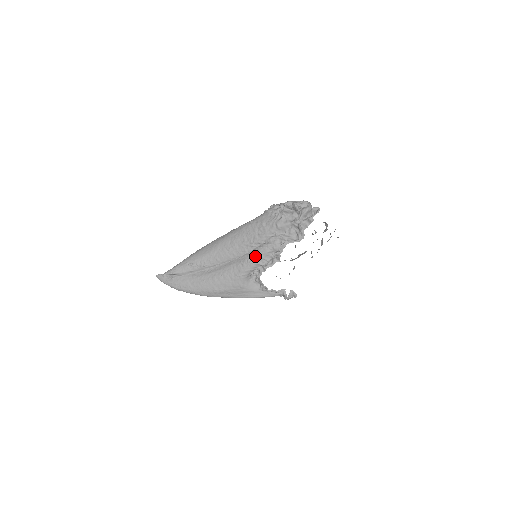
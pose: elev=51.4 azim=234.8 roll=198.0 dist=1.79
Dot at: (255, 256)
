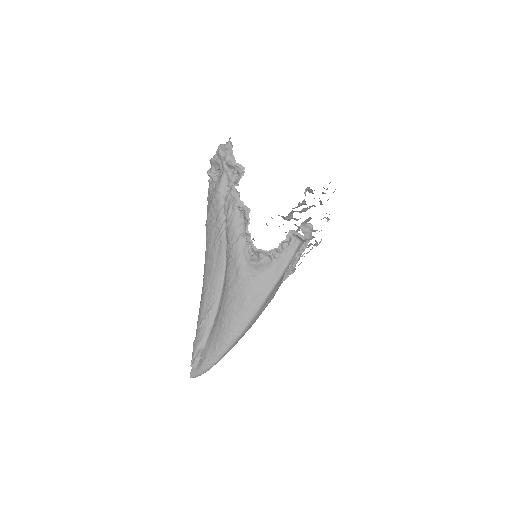
Dot at: (231, 236)
